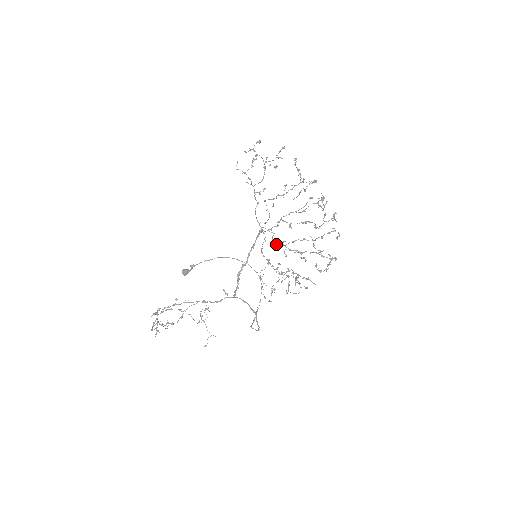
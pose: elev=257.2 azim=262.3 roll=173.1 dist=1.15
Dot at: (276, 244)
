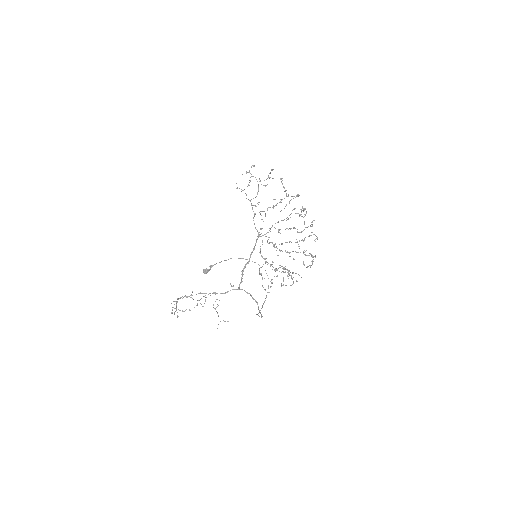
Dot at: occluded
